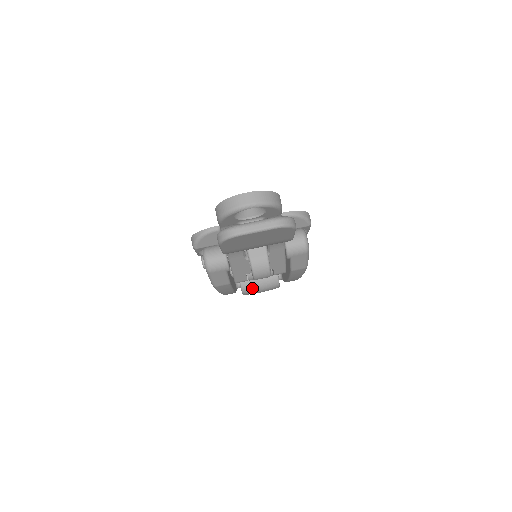
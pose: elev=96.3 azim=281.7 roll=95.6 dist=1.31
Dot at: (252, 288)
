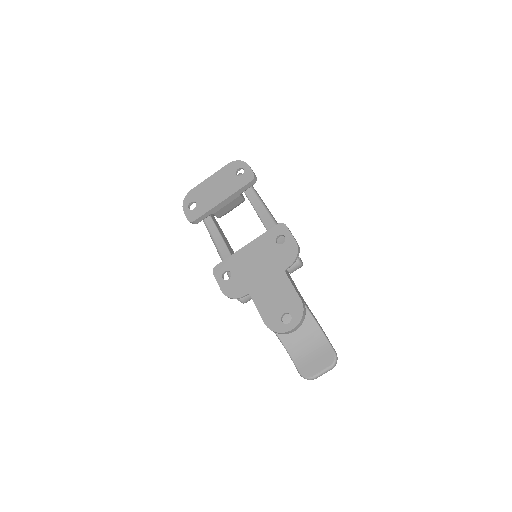
Dot at: occluded
